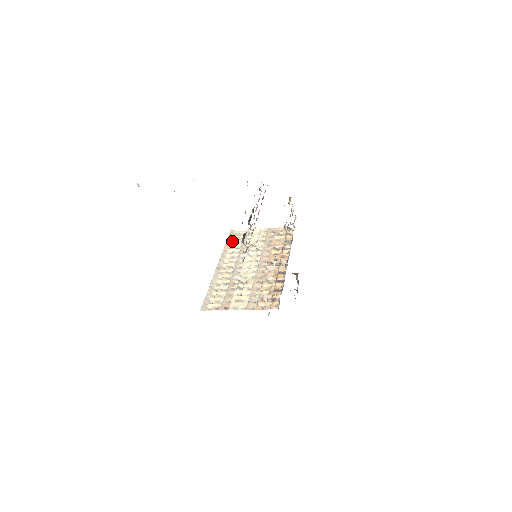
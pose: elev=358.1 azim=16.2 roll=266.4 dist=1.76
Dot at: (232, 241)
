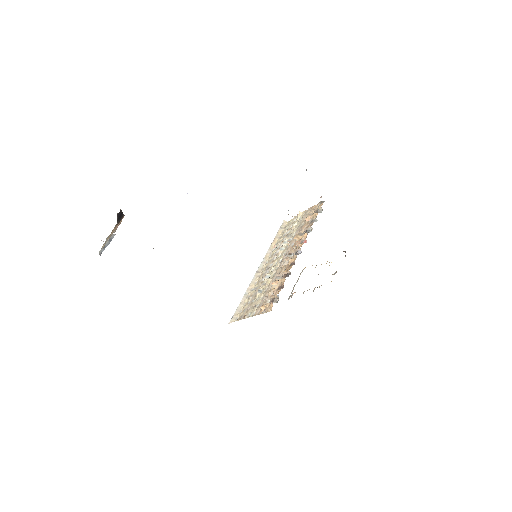
Dot at: (280, 235)
